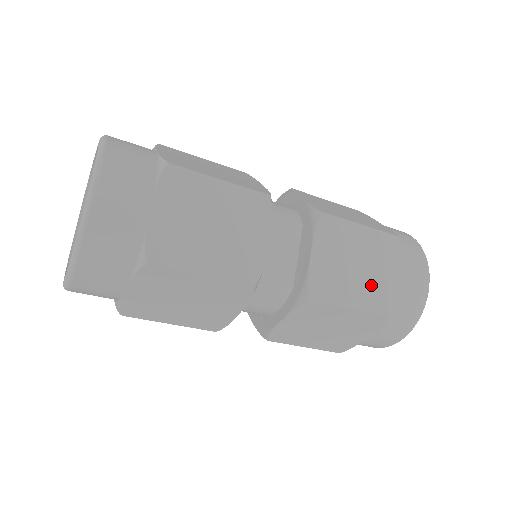
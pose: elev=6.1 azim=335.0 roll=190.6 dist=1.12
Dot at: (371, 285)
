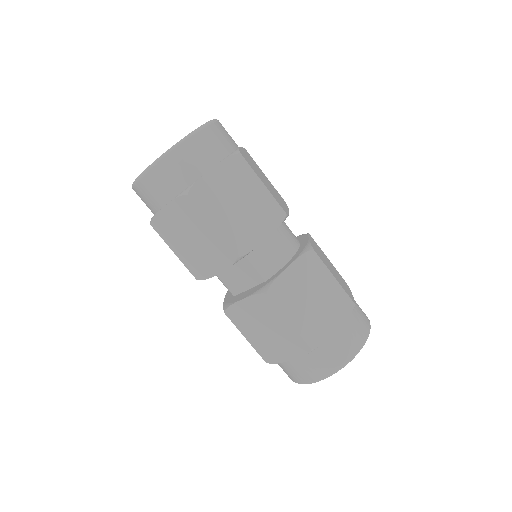
Dot at: (268, 344)
